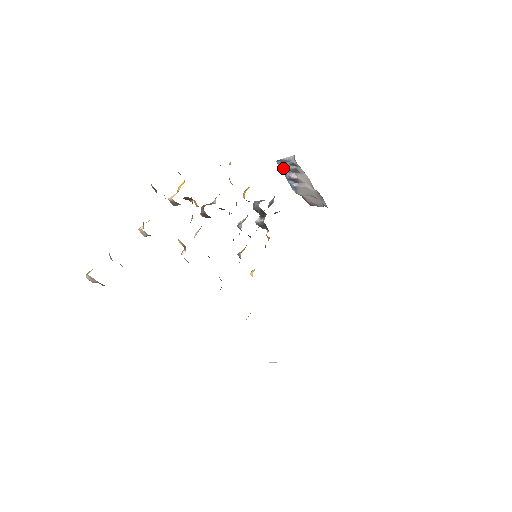
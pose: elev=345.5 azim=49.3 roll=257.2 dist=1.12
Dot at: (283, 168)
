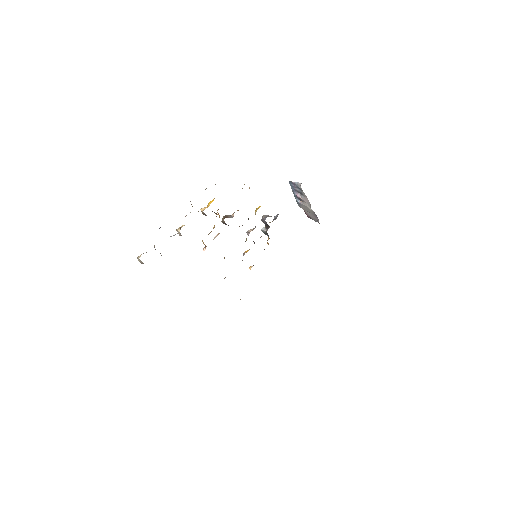
Dot at: (292, 188)
